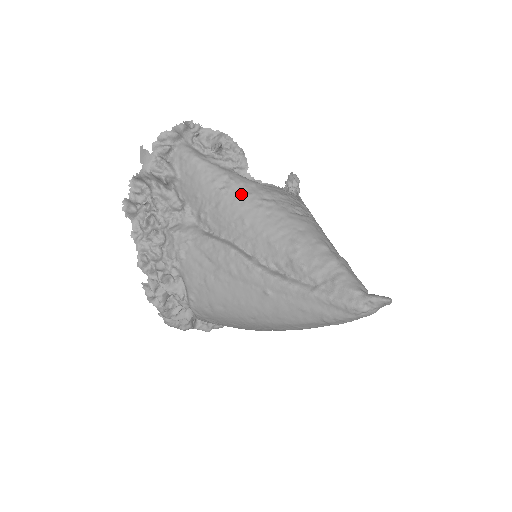
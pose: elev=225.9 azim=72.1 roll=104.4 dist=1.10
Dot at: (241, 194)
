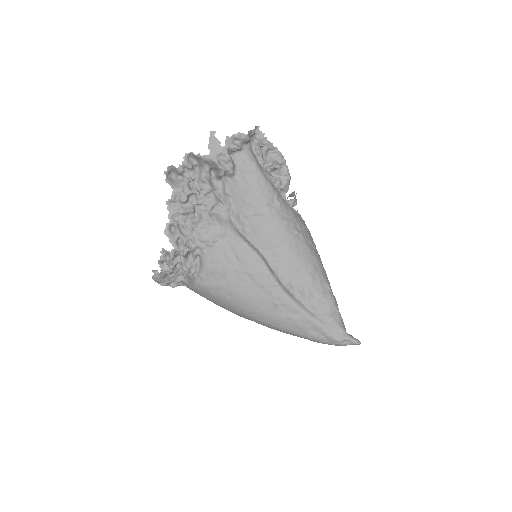
Dot at: (283, 218)
